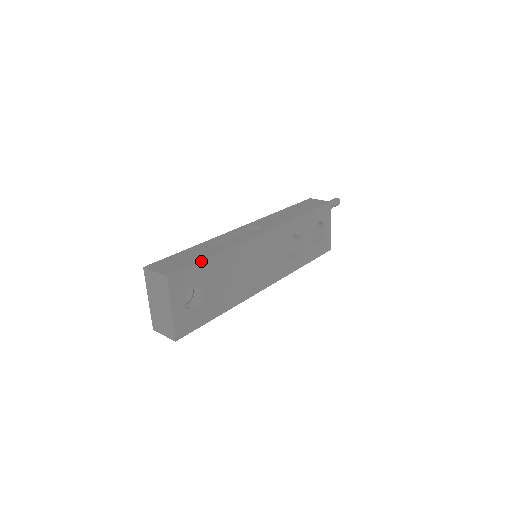
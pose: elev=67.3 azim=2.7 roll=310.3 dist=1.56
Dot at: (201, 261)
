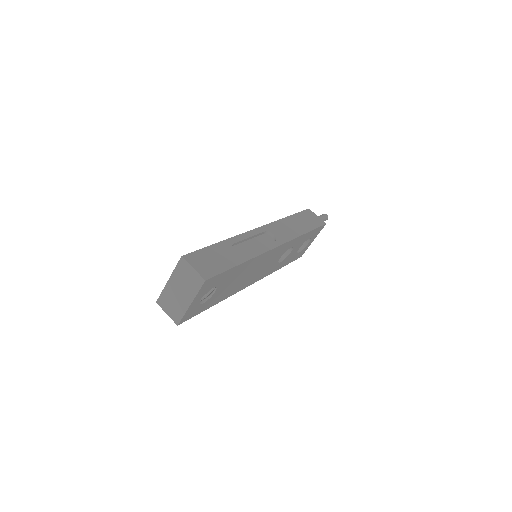
Dot at: (231, 268)
